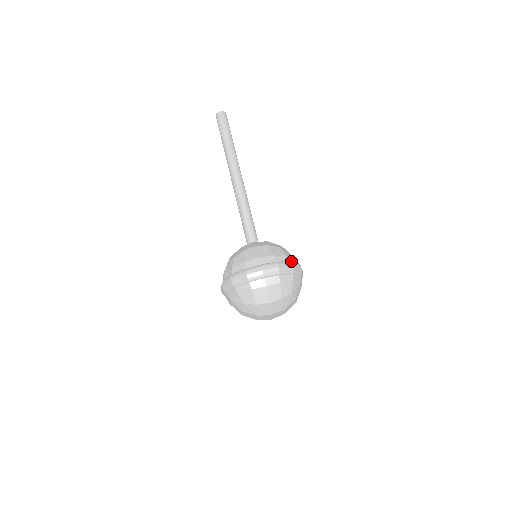
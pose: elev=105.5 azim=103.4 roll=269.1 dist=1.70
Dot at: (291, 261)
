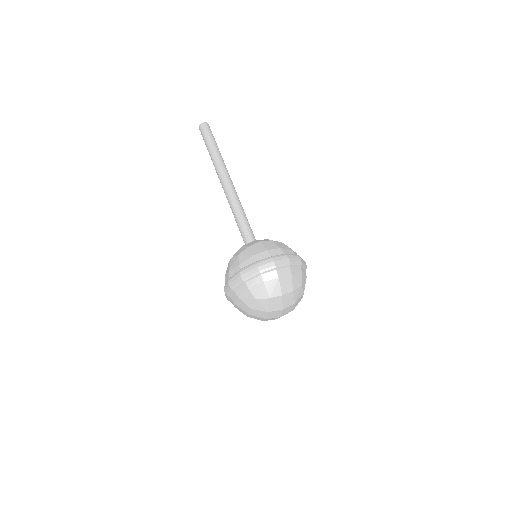
Dot at: occluded
